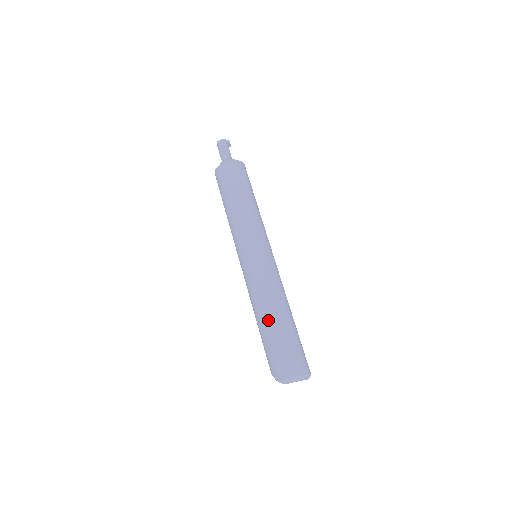
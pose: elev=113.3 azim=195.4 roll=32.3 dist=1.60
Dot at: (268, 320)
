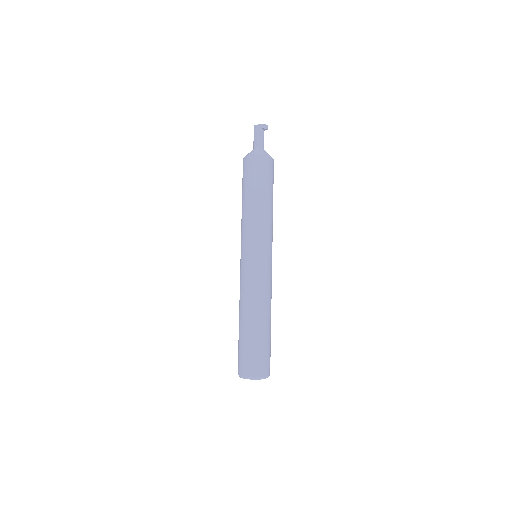
Dot at: (240, 322)
